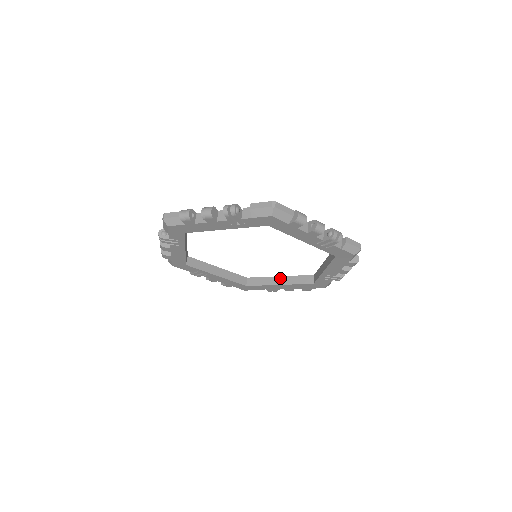
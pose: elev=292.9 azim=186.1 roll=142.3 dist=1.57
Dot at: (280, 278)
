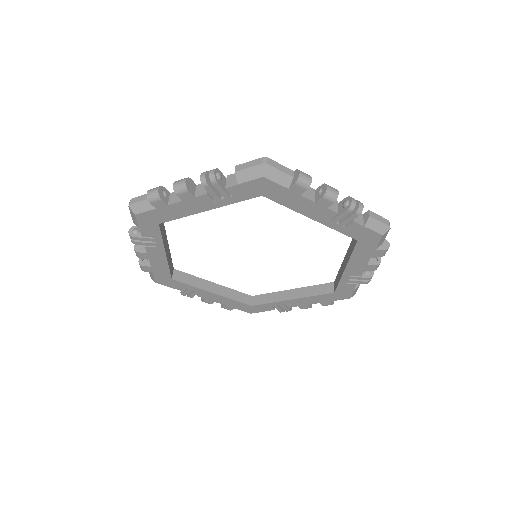
Dot at: (215, 285)
